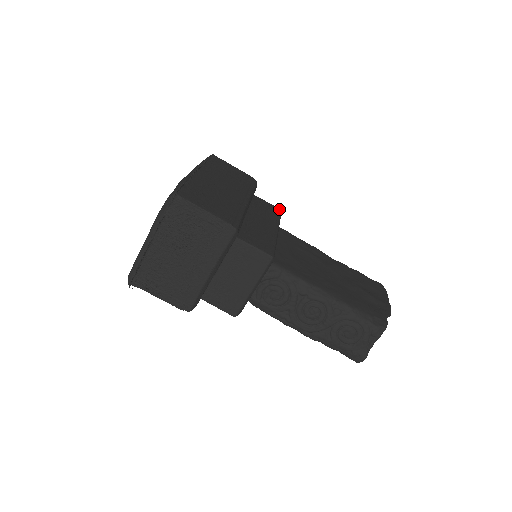
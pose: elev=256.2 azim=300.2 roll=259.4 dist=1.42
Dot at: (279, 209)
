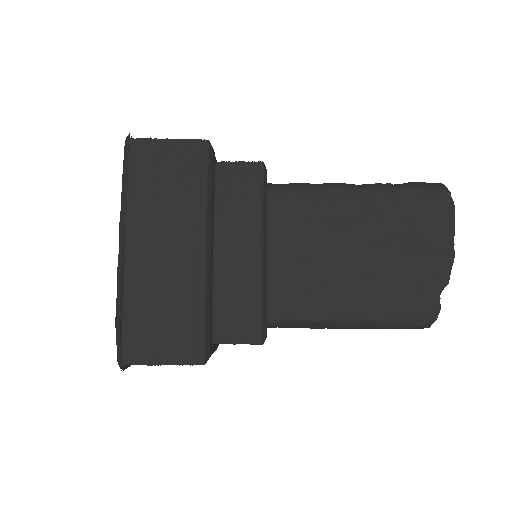
Dot at: (259, 166)
